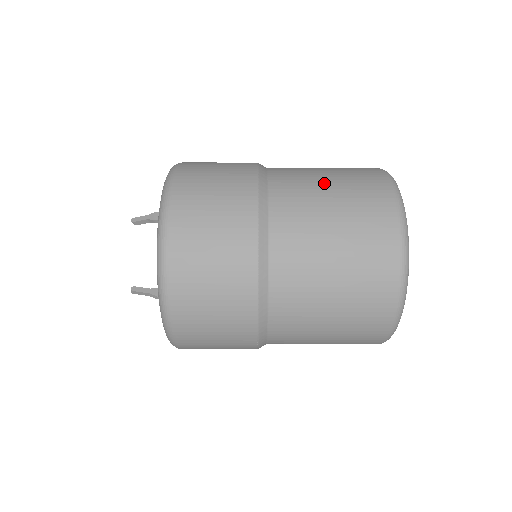
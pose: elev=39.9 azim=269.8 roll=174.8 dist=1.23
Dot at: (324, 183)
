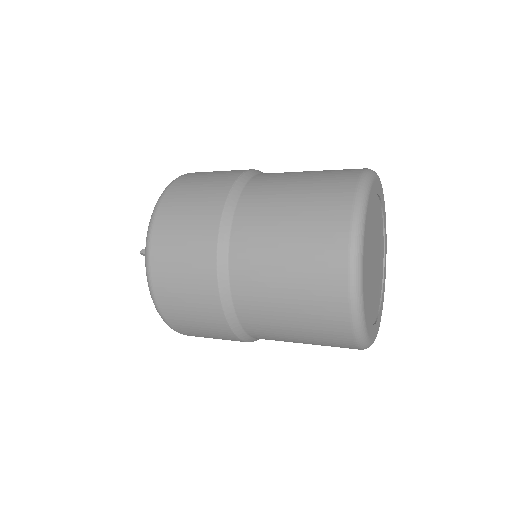
Dot at: (287, 325)
